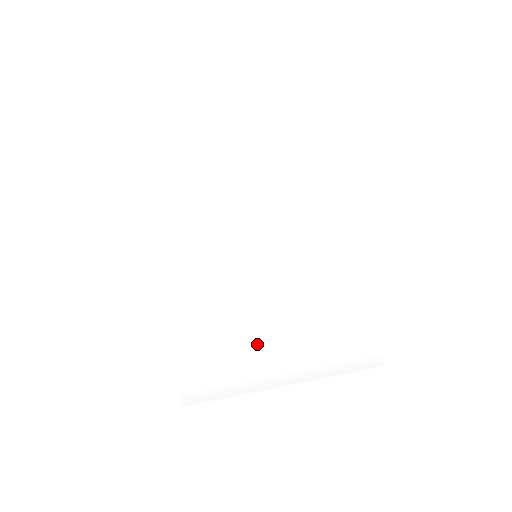
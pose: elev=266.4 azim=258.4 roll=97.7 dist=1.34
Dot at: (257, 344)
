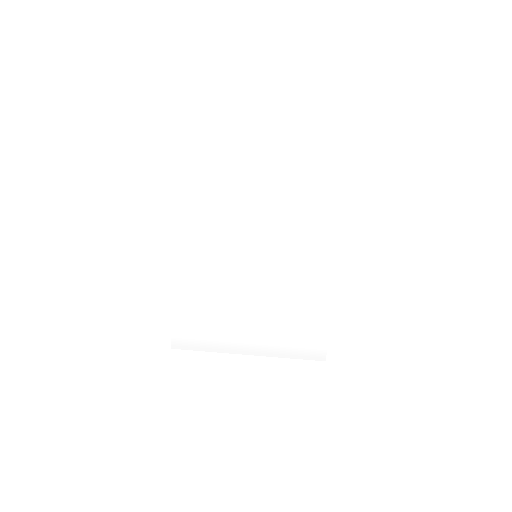
Dot at: (238, 320)
